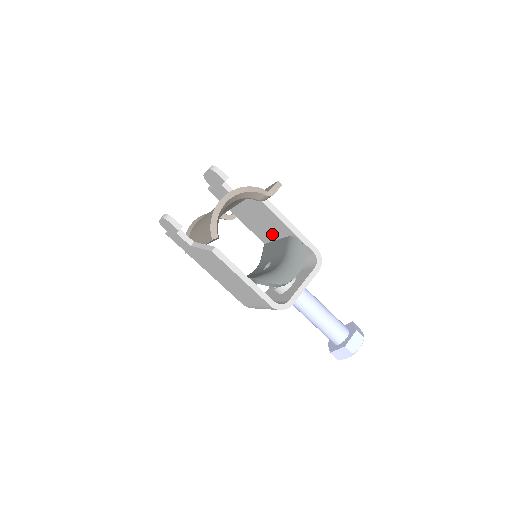
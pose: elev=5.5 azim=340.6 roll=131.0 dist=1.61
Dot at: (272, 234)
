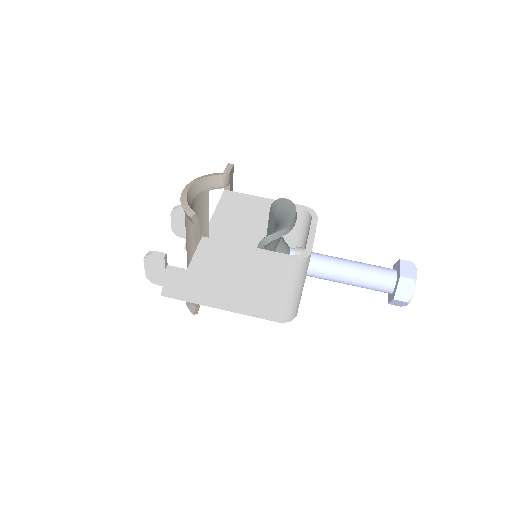
Dot at: (261, 236)
